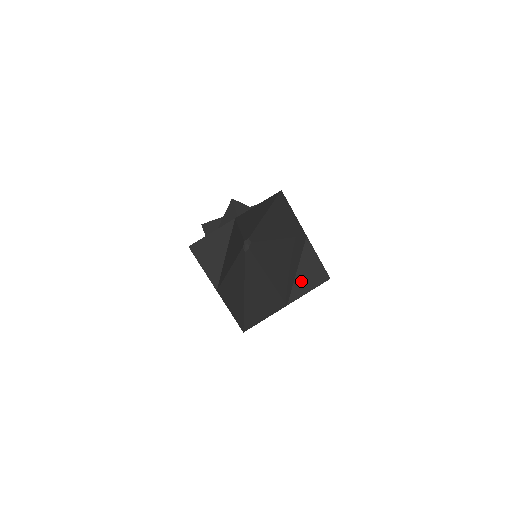
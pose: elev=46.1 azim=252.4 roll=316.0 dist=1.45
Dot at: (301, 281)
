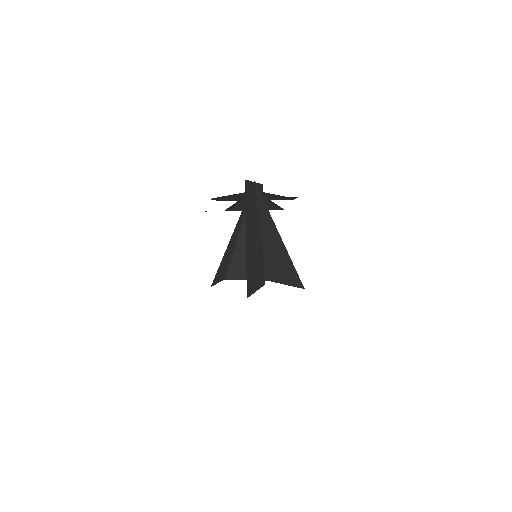
Dot at: occluded
